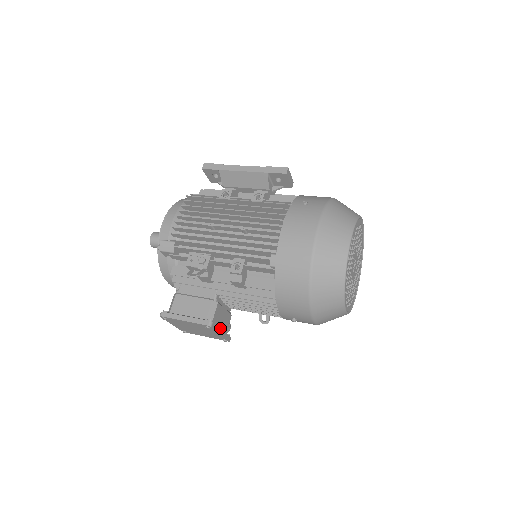
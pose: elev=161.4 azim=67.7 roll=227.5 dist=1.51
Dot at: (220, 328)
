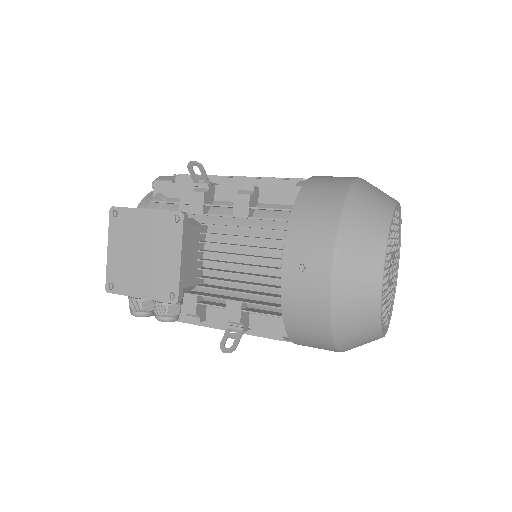
Dot at: occluded
